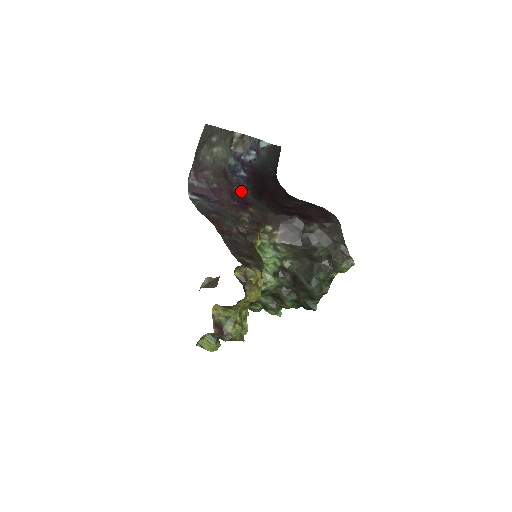
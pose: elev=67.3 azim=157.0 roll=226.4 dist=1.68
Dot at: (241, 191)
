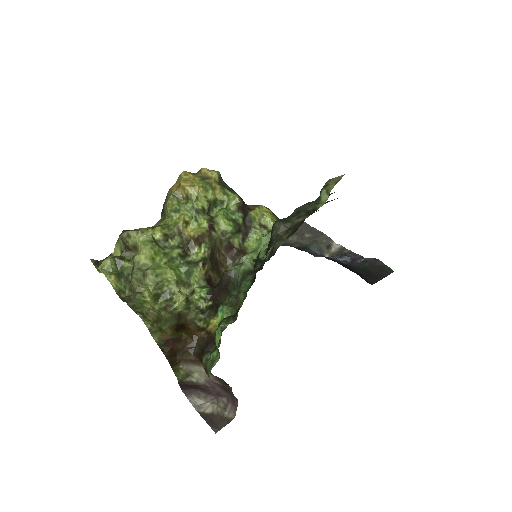
Dot at: occluded
